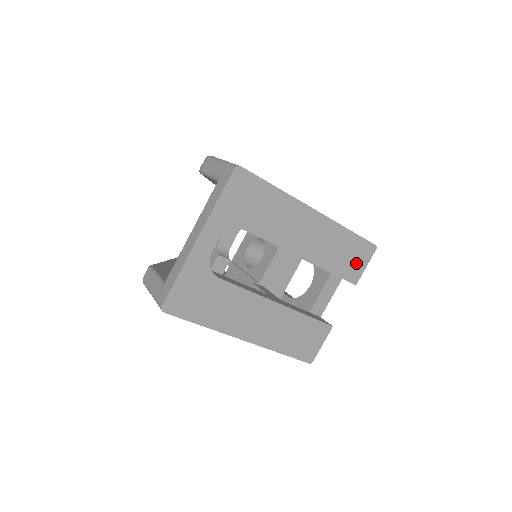
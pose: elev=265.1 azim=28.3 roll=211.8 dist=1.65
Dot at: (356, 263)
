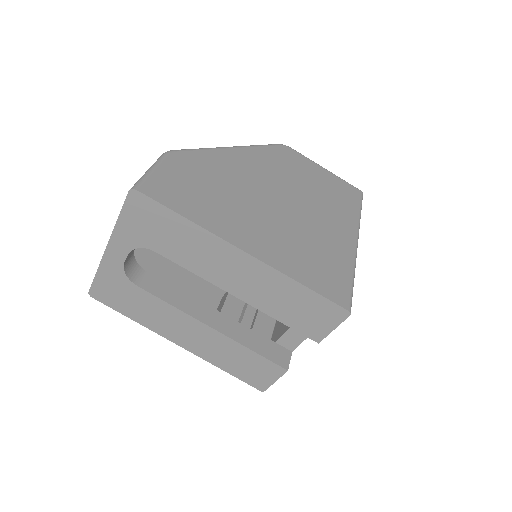
Dot at: (317, 321)
